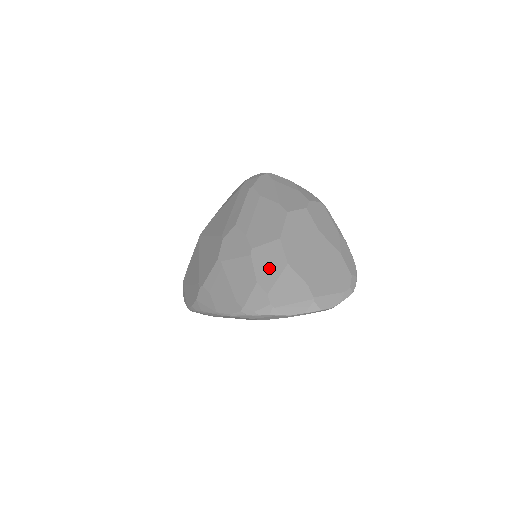
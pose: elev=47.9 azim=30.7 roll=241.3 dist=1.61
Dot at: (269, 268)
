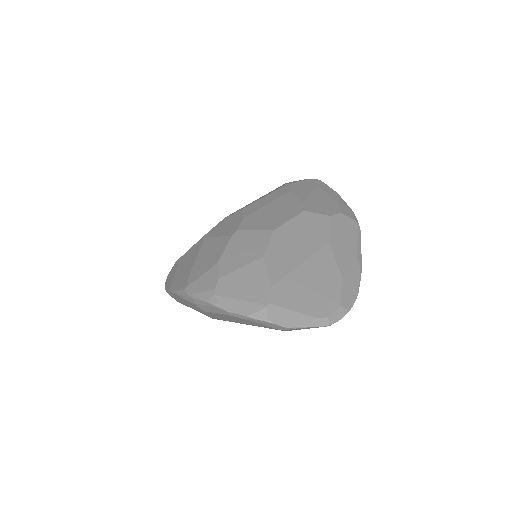
Dot at: (240, 254)
